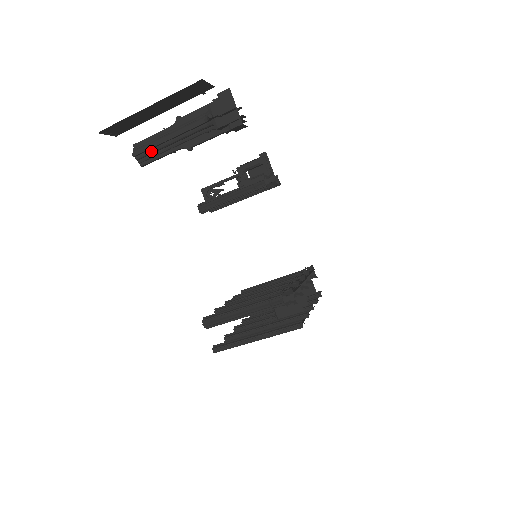
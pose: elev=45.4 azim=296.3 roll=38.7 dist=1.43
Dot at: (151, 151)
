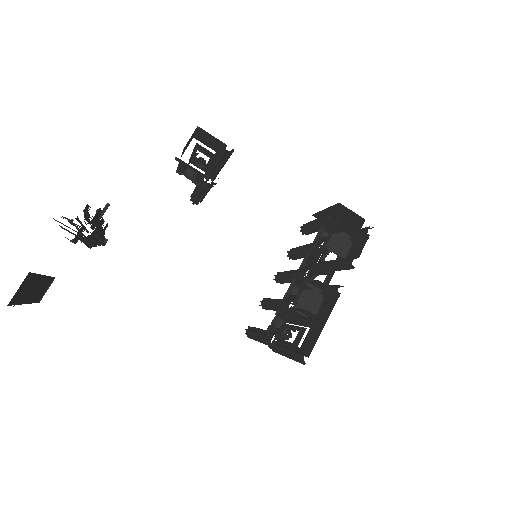
Dot at: (92, 245)
